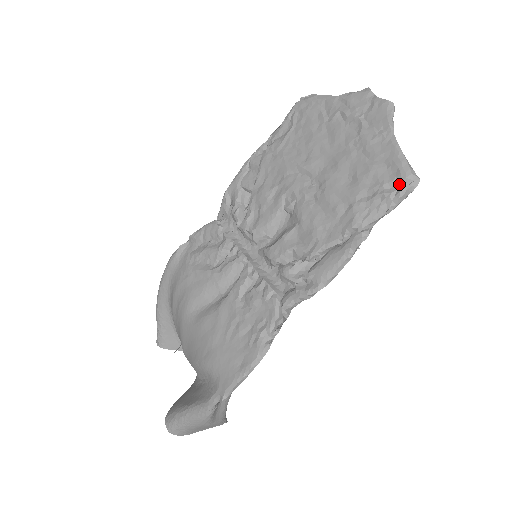
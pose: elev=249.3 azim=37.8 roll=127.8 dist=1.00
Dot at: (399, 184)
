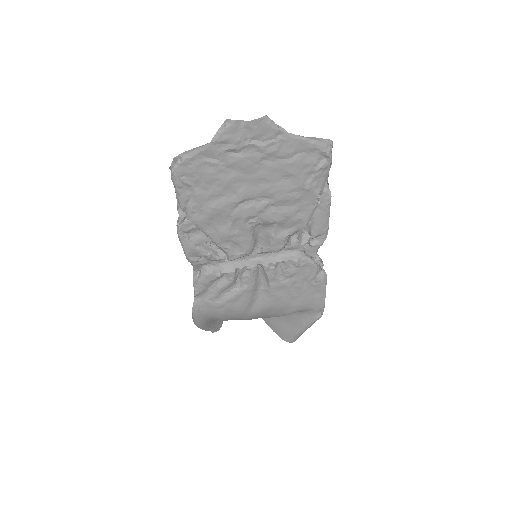
Dot at: (326, 156)
